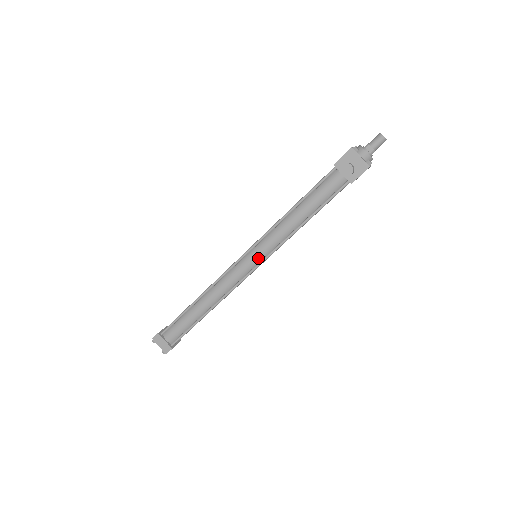
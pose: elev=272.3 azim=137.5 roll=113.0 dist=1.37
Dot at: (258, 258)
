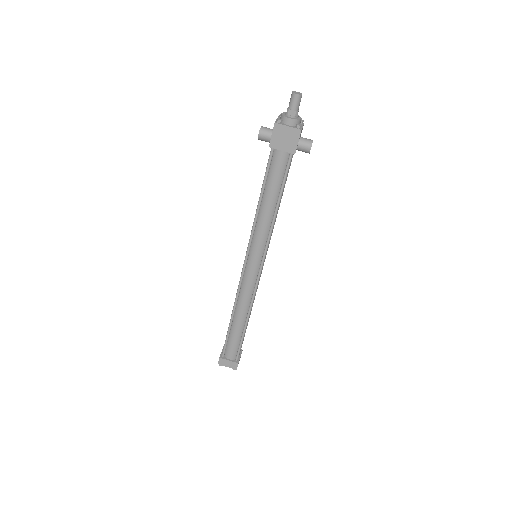
Dot at: occluded
